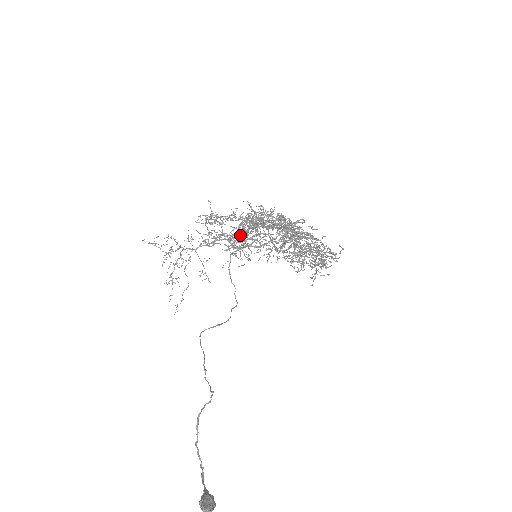
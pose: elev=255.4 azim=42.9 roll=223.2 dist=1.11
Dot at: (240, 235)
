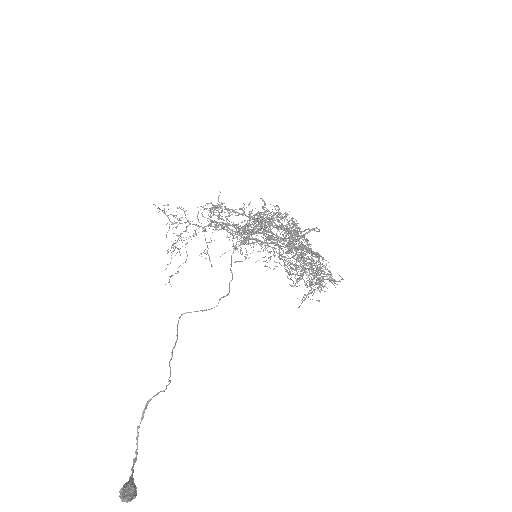
Dot at: (248, 229)
